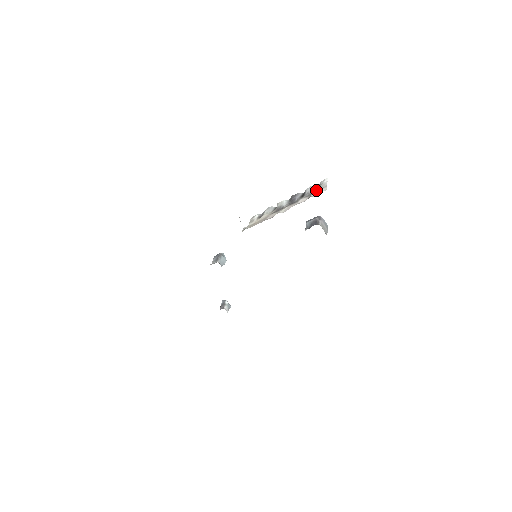
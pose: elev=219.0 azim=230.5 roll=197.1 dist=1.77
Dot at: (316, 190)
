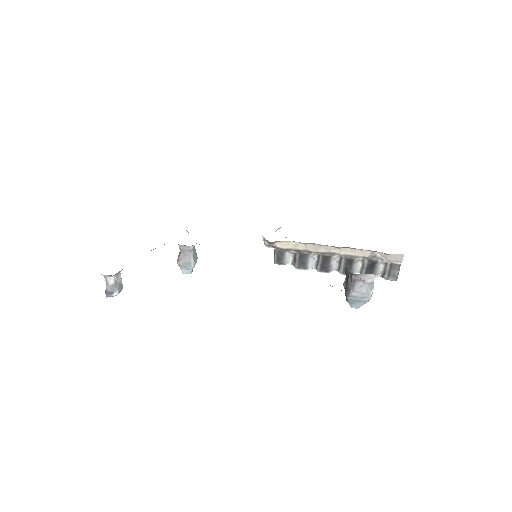
Dot at: occluded
